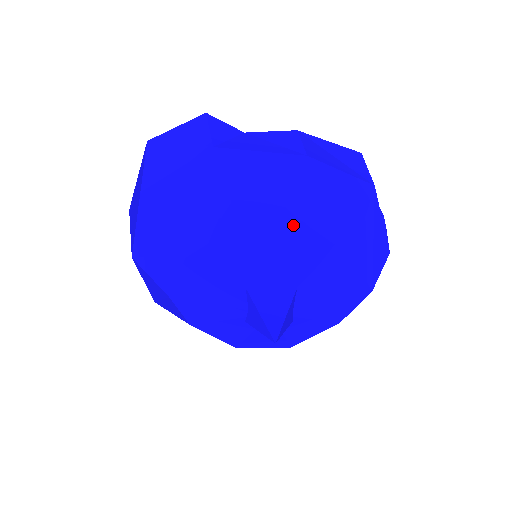
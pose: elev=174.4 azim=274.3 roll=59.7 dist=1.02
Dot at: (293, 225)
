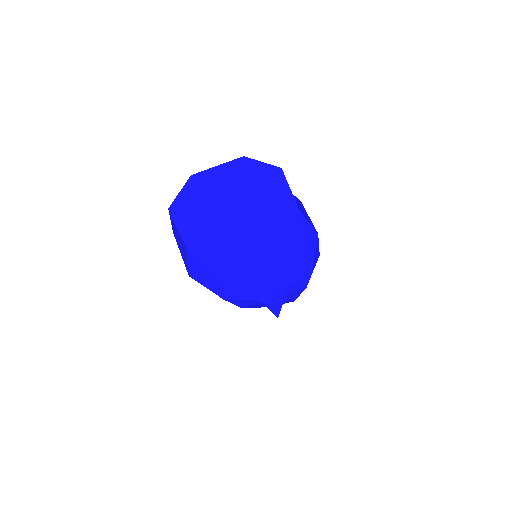
Dot at: (308, 269)
